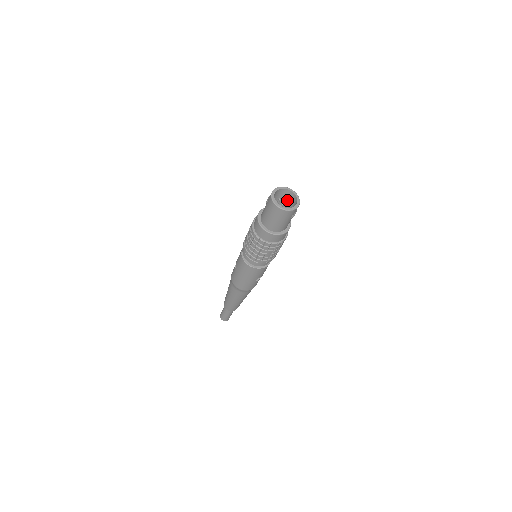
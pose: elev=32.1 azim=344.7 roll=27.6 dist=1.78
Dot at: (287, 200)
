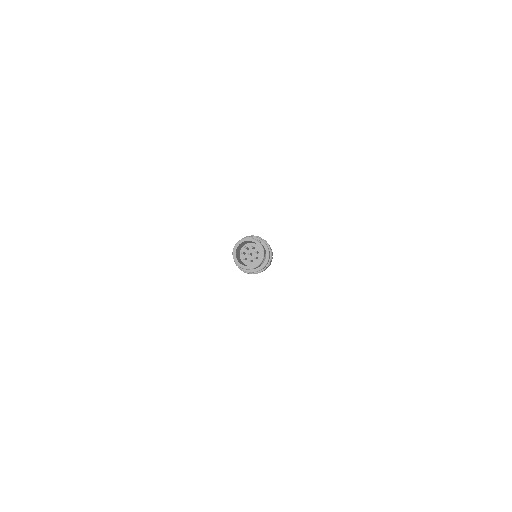
Dot at: occluded
